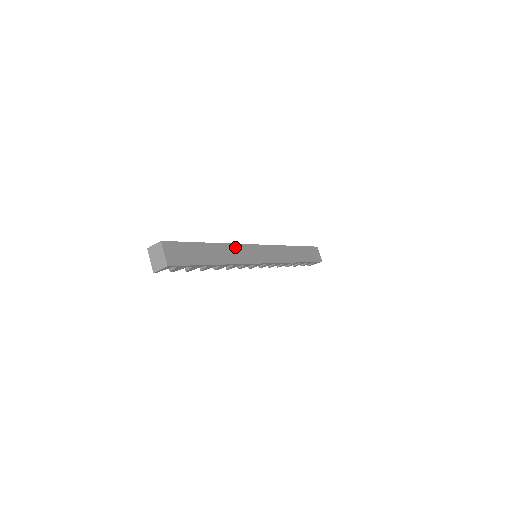
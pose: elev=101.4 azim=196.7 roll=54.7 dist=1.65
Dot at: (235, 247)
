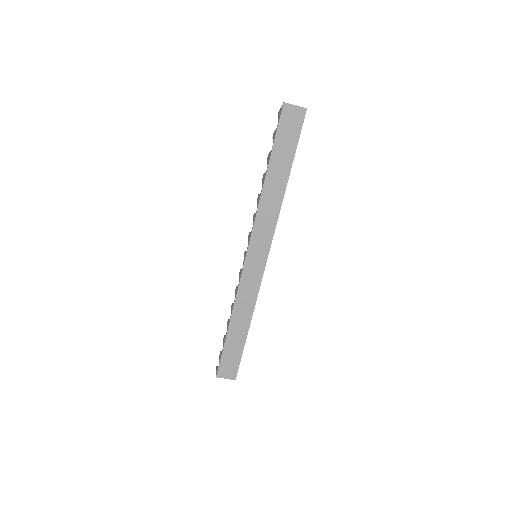
Dot at: (240, 296)
